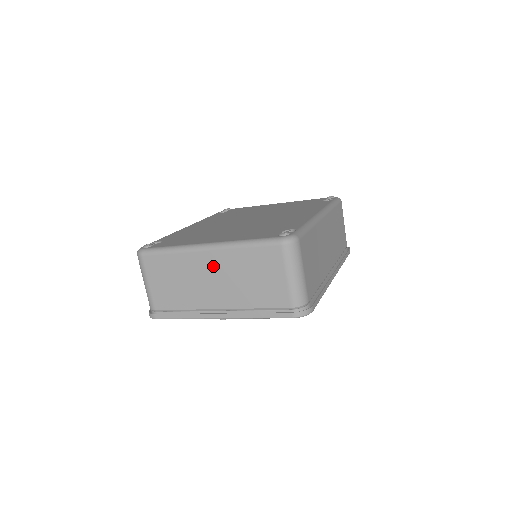
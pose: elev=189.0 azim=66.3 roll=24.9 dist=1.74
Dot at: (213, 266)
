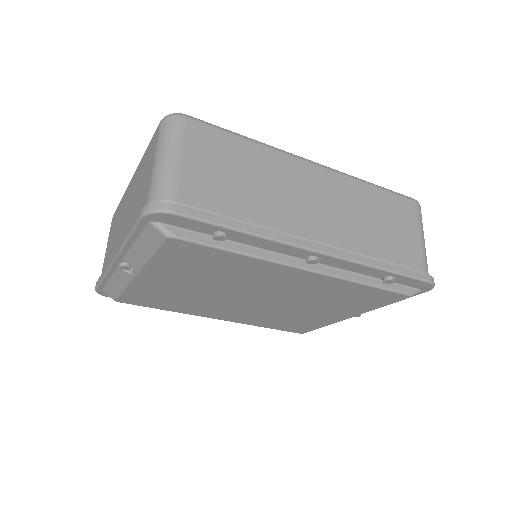
Dot at: (130, 194)
